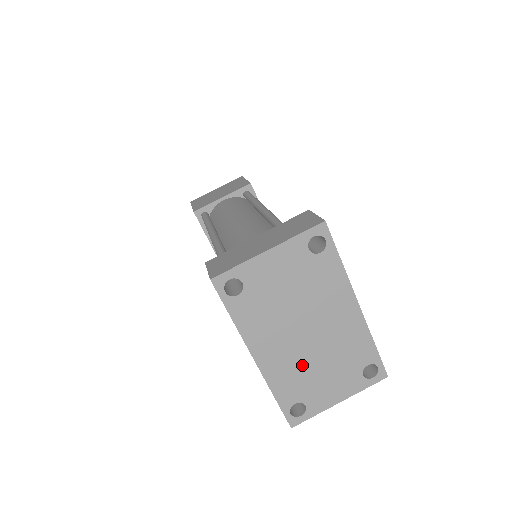
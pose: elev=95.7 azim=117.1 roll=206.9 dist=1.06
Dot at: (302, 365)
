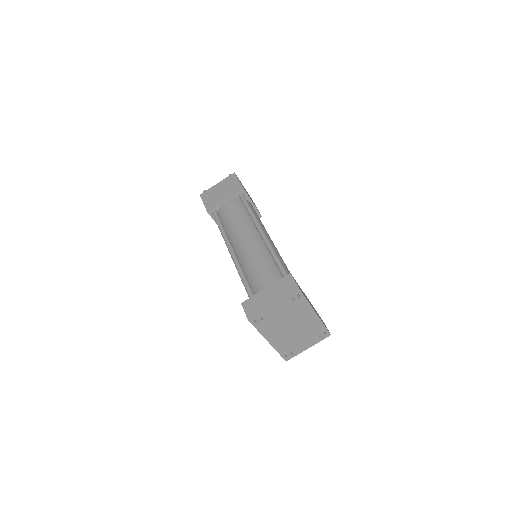
Dot at: (290, 339)
